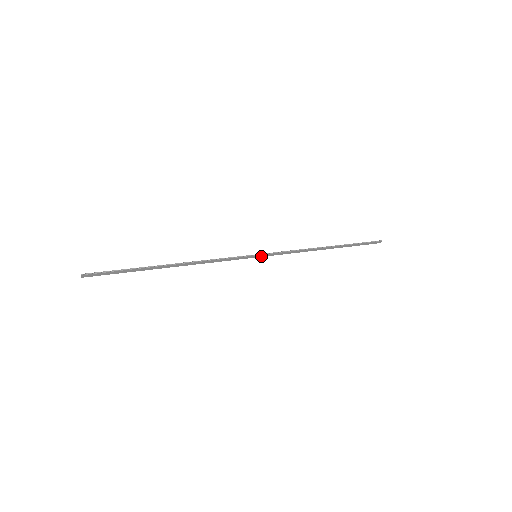
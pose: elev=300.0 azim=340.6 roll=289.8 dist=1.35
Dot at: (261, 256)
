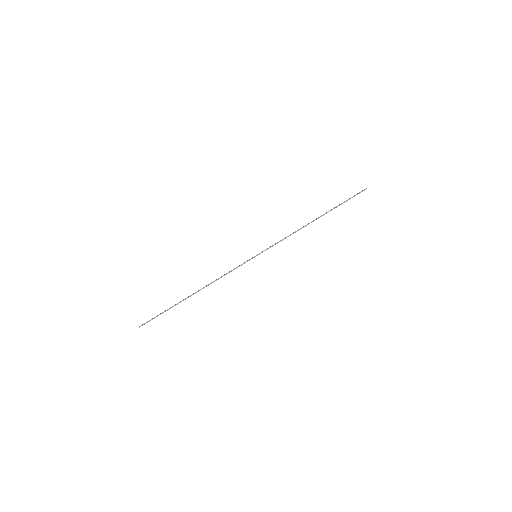
Dot at: (260, 253)
